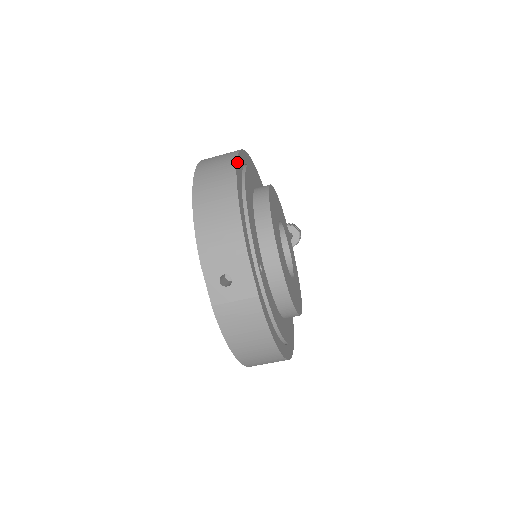
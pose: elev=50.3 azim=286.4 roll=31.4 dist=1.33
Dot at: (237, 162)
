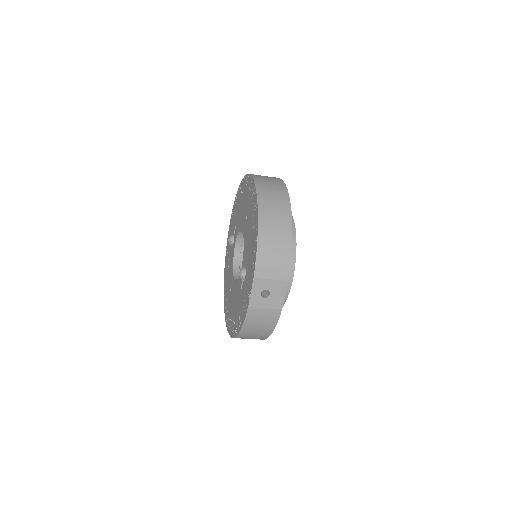
Dot at: (290, 203)
